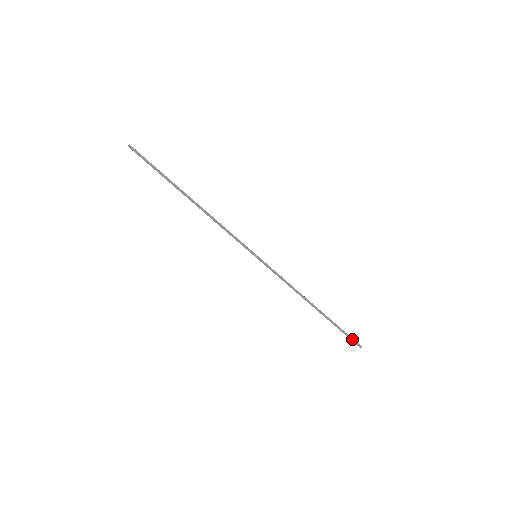
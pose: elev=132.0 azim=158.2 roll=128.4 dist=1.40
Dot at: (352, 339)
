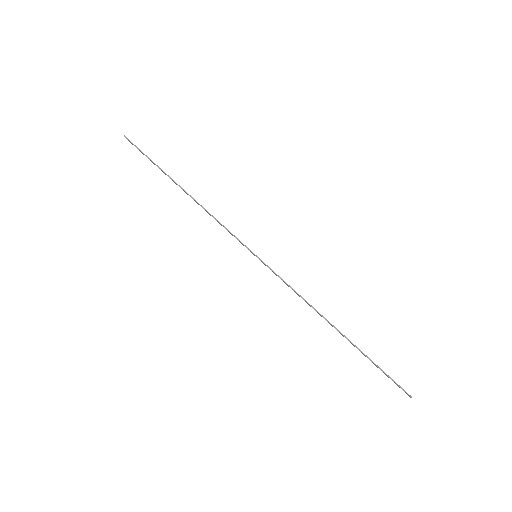
Dot at: (395, 382)
